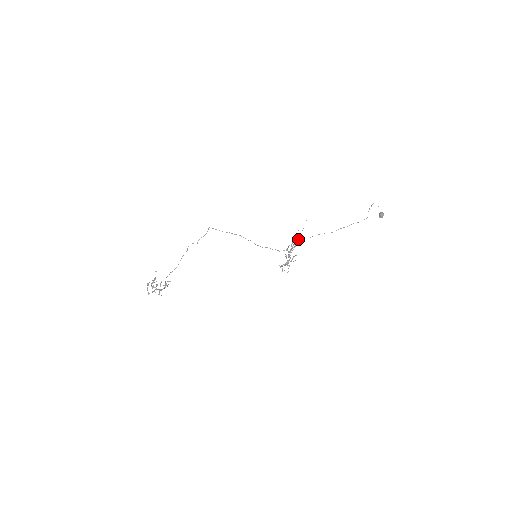
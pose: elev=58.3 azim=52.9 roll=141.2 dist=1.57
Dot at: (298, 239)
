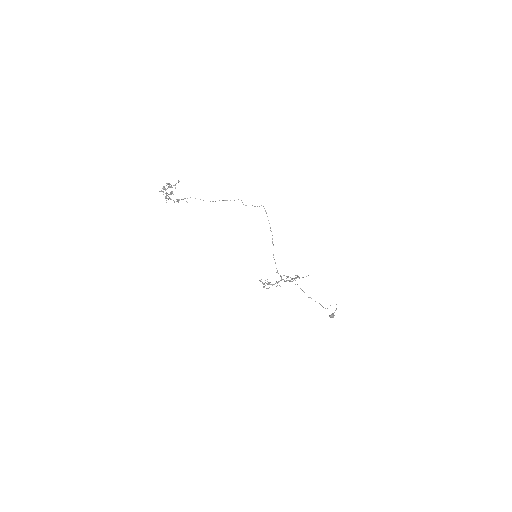
Dot at: (294, 278)
